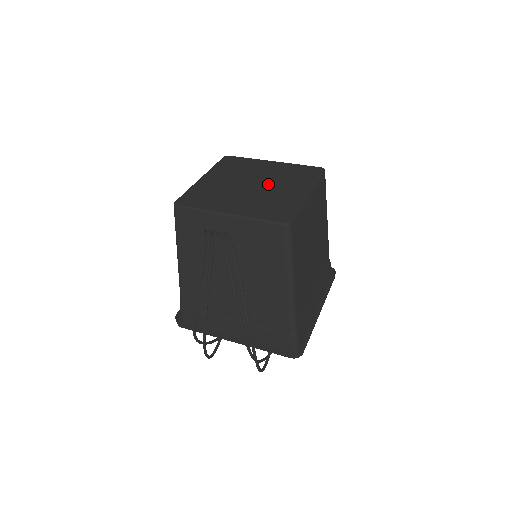
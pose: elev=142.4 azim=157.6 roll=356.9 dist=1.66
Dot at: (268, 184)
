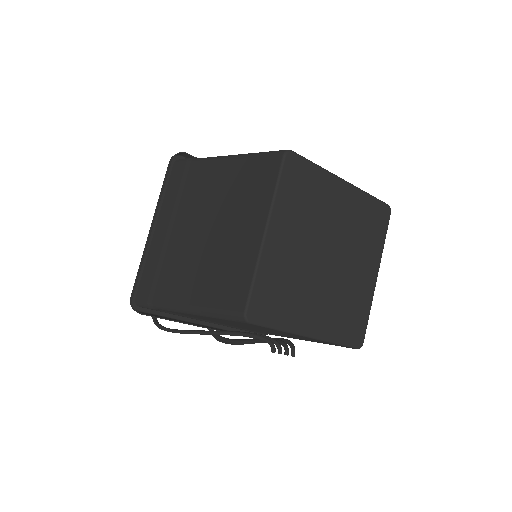
Dot at: (343, 255)
